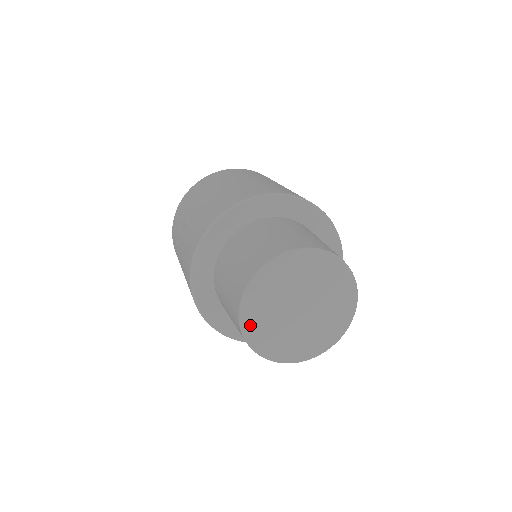
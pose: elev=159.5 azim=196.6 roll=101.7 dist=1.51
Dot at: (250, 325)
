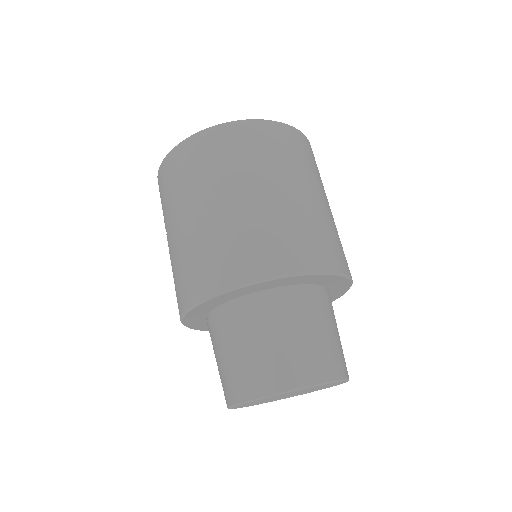
Dot at: occluded
